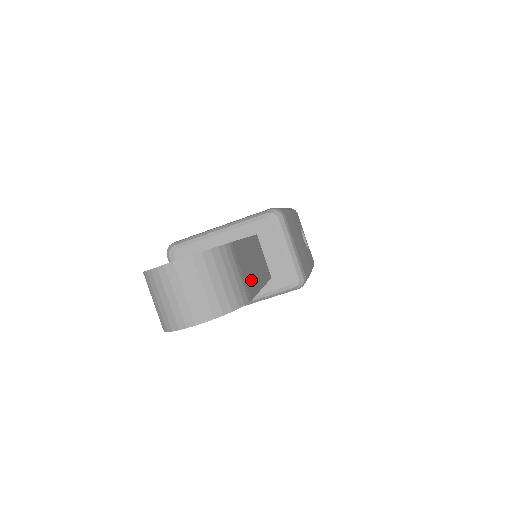
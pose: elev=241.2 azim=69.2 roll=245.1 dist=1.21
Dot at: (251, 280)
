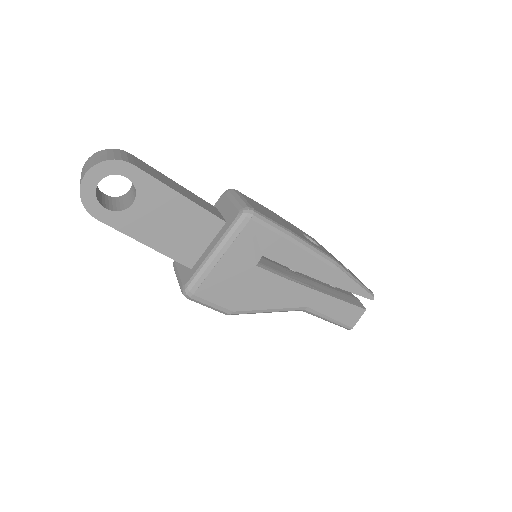
Dot at: (153, 174)
